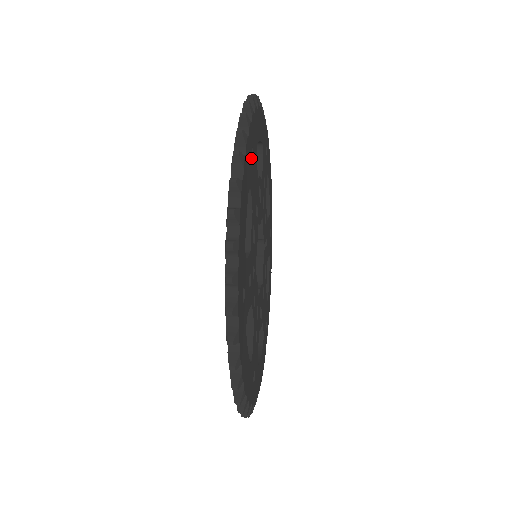
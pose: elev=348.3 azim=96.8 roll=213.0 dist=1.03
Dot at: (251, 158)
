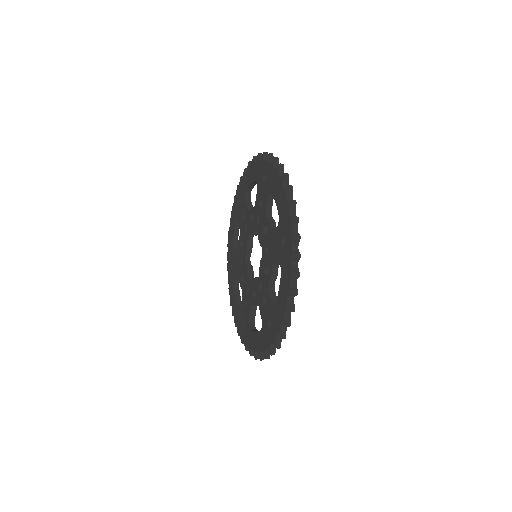
Dot at: occluded
